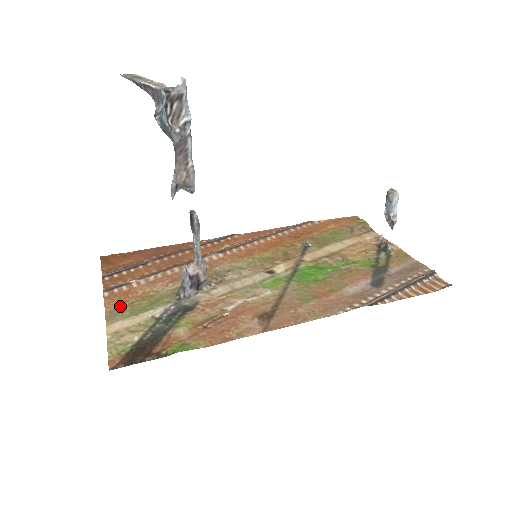
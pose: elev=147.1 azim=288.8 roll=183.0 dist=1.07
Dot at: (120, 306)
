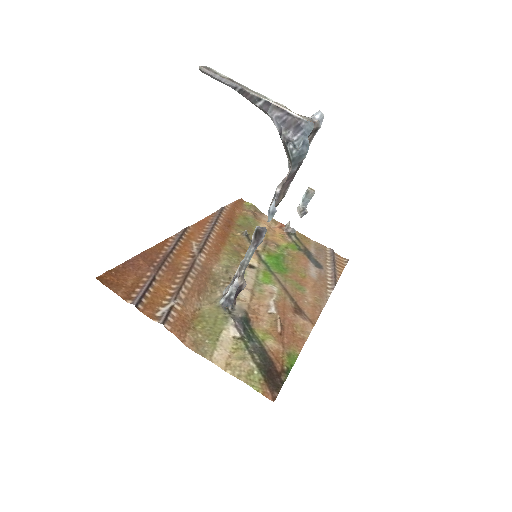
Dot at: (191, 335)
